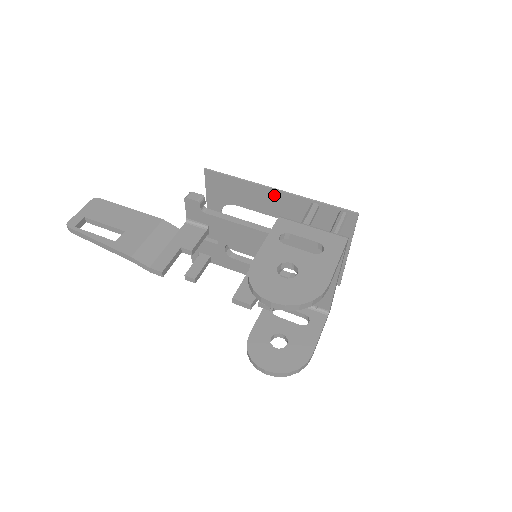
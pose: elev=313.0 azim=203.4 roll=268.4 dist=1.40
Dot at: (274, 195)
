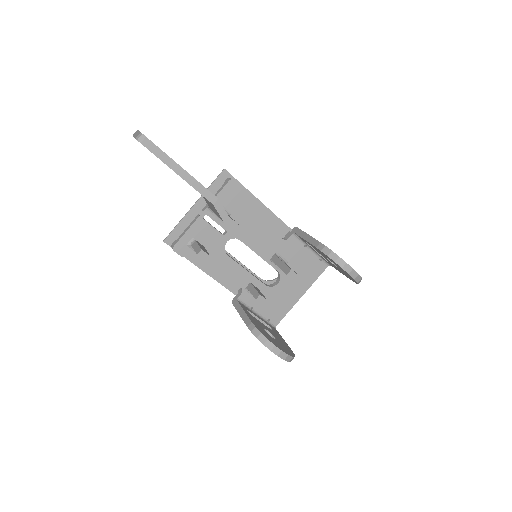
Dot at: (267, 216)
